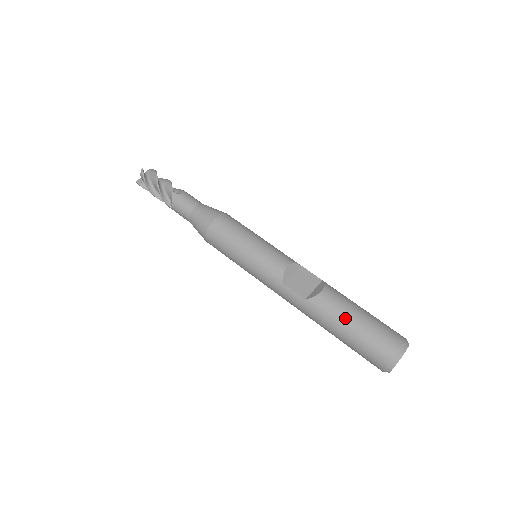
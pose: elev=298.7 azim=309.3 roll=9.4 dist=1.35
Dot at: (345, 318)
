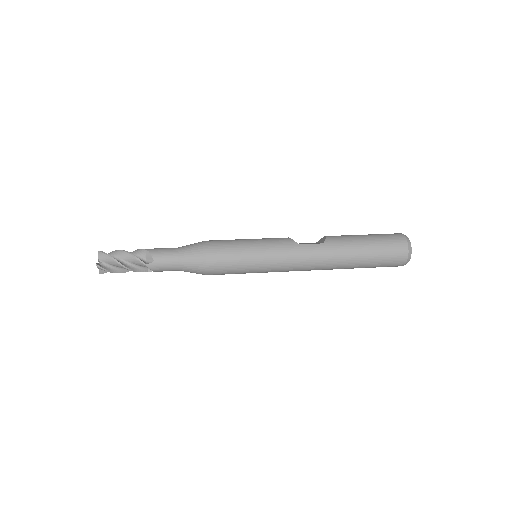
Dot at: (357, 237)
